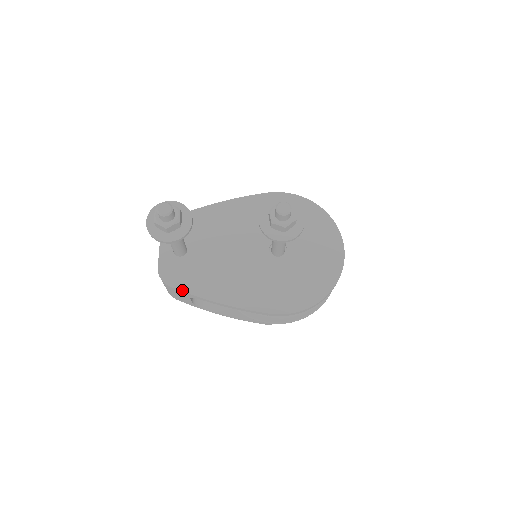
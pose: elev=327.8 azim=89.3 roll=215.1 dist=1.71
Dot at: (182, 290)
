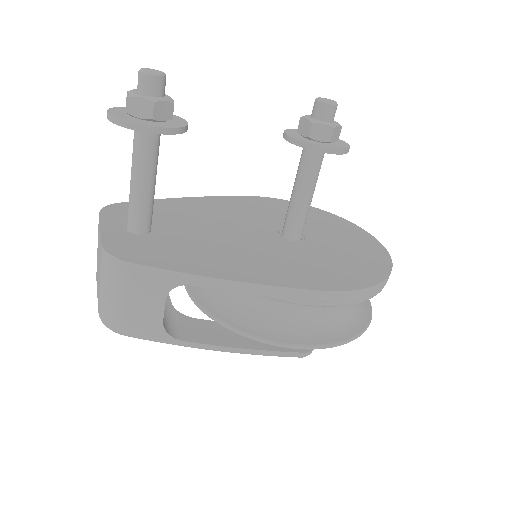
Dot at: (156, 266)
